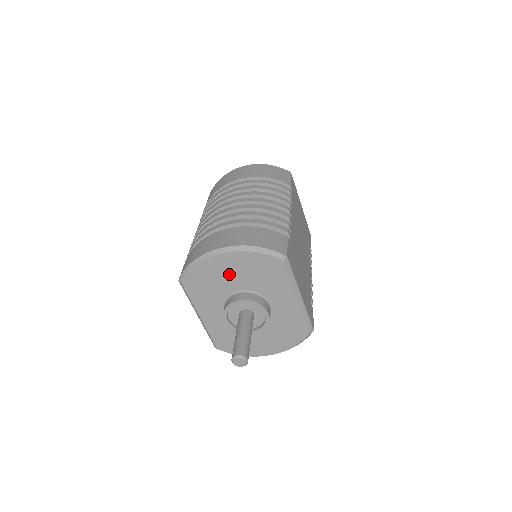
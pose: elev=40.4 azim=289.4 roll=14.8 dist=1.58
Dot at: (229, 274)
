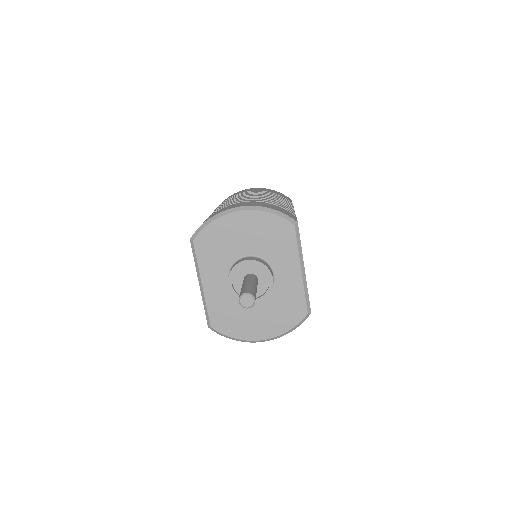
Dot at: (241, 235)
